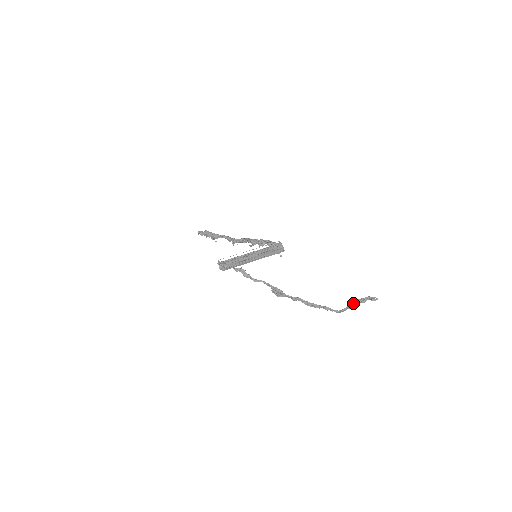
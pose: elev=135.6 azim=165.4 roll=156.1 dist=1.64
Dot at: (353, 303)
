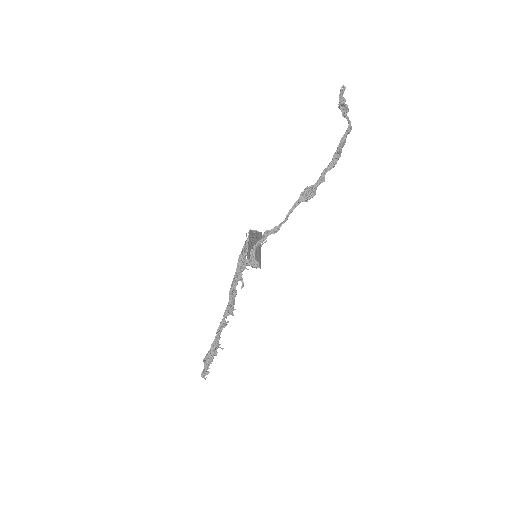
Dot at: (343, 113)
